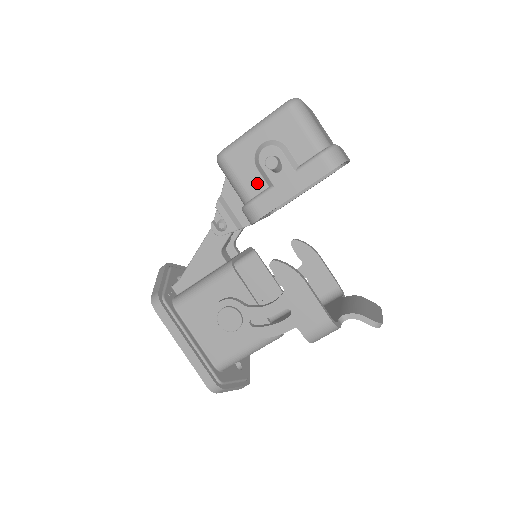
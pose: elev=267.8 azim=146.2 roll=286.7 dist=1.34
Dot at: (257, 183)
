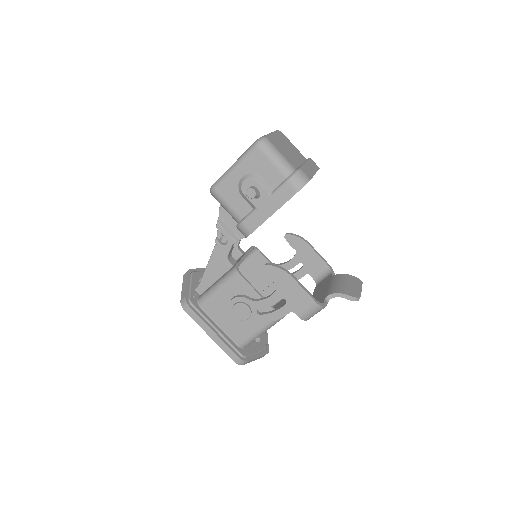
Dot at: (244, 207)
